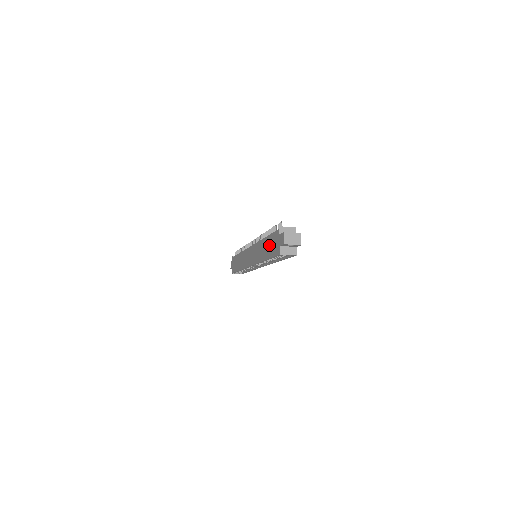
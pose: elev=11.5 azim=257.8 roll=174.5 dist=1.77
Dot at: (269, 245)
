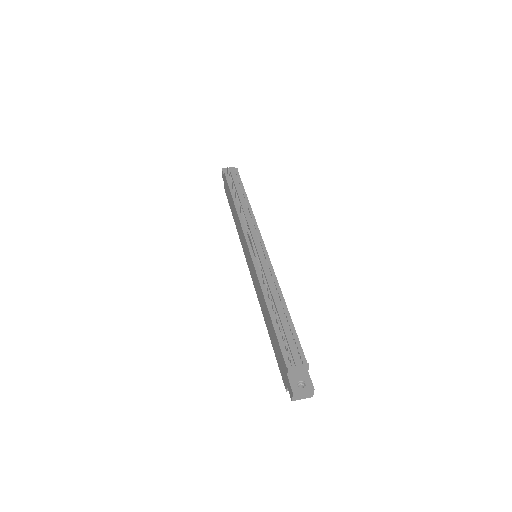
Dot at: (274, 340)
